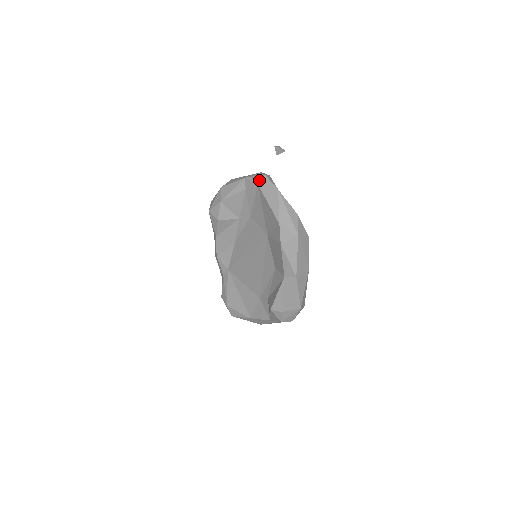
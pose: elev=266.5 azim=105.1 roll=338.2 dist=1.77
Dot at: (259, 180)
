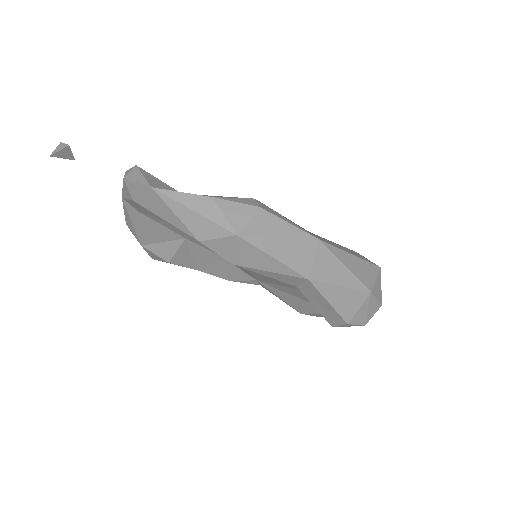
Dot at: (127, 192)
